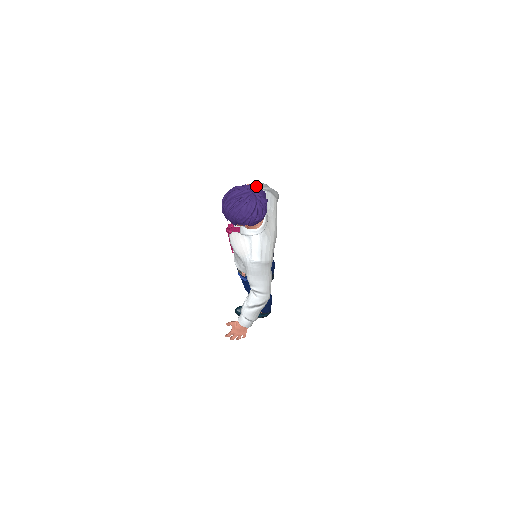
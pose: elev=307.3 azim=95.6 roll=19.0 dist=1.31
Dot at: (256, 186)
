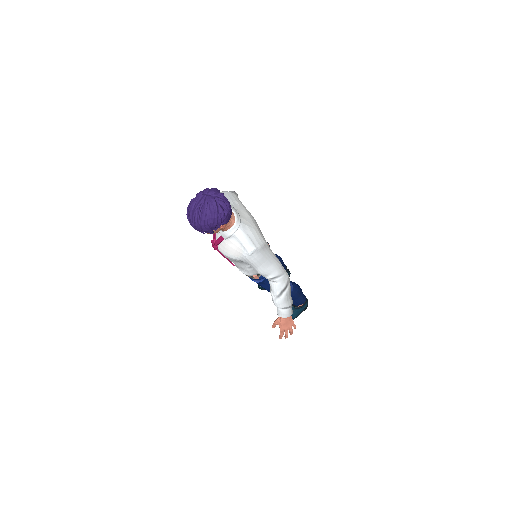
Dot at: (206, 189)
